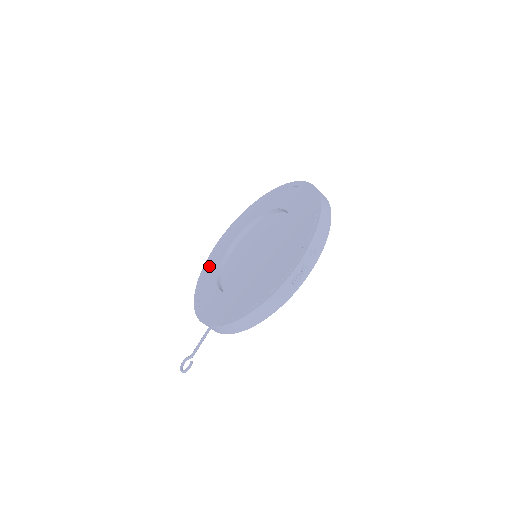
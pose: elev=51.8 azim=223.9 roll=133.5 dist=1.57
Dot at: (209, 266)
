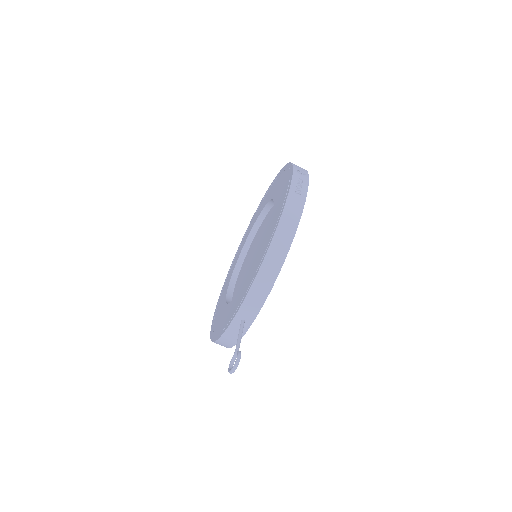
Dot at: (216, 319)
